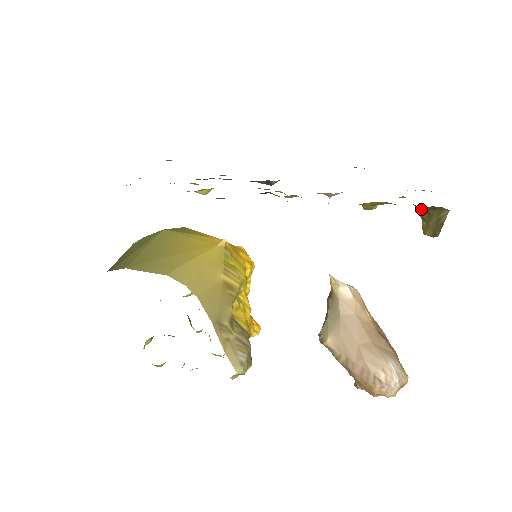
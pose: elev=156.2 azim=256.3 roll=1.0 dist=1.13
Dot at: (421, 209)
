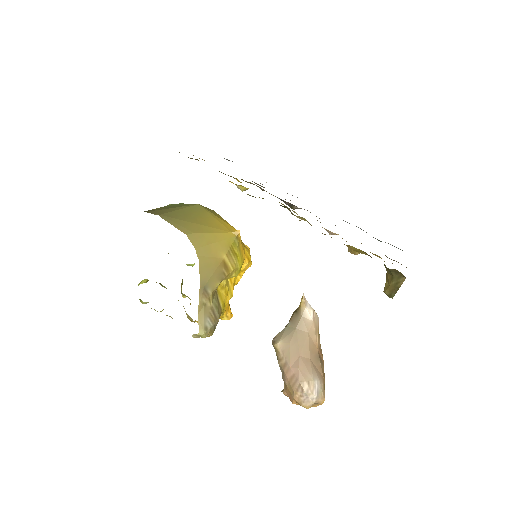
Dot at: (387, 268)
